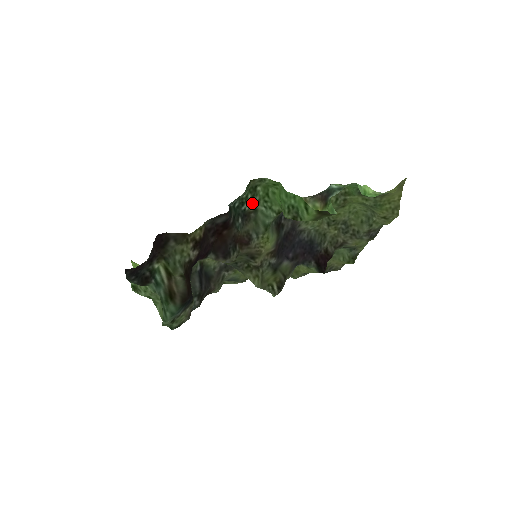
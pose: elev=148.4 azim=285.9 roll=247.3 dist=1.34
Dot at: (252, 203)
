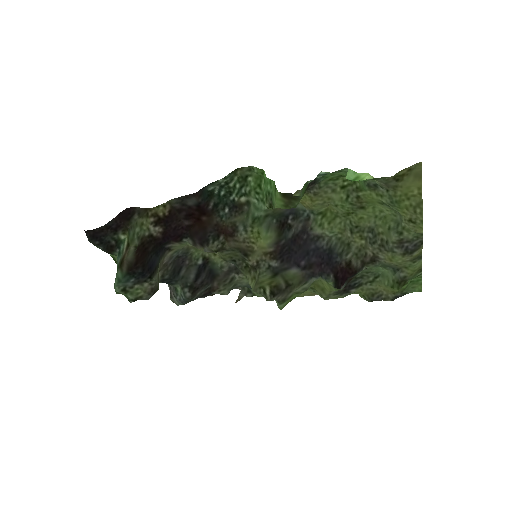
Dot at: (242, 194)
